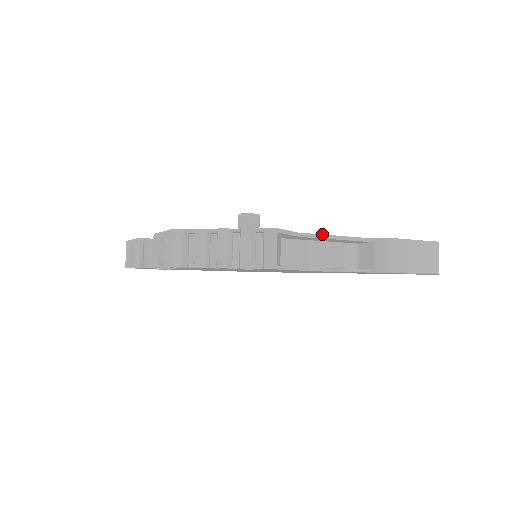
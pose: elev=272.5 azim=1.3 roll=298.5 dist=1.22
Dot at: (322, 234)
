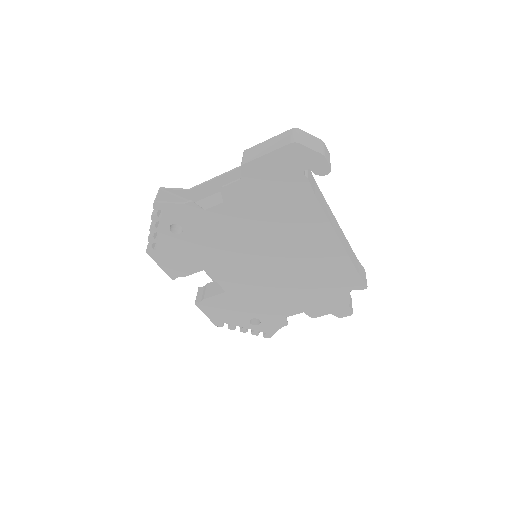
Dot at: (205, 182)
